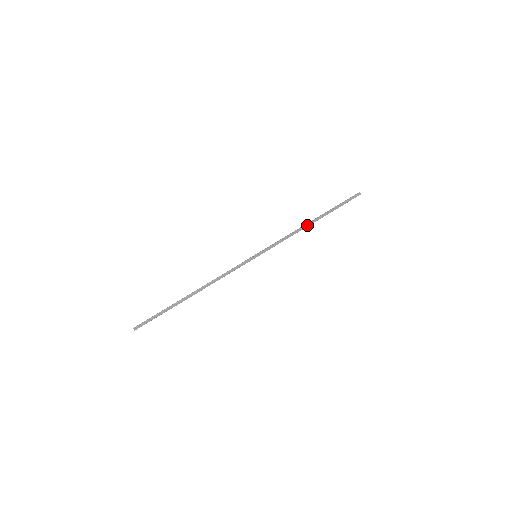
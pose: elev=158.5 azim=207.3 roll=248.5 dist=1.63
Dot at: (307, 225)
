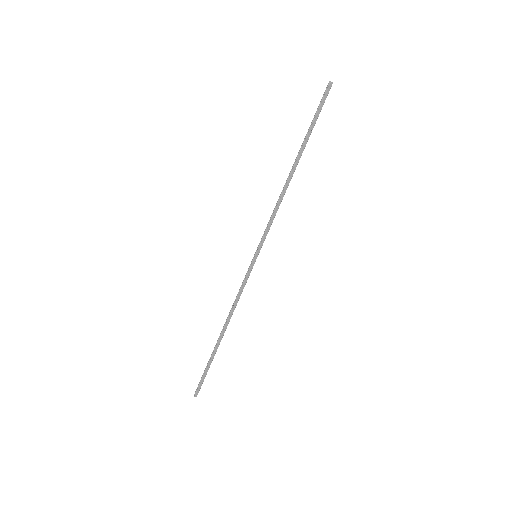
Dot at: (289, 179)
